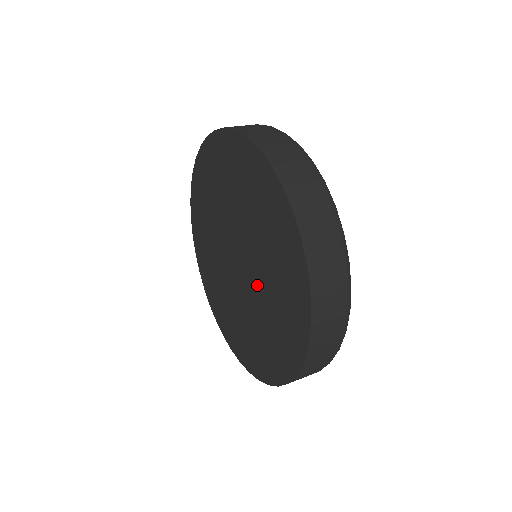
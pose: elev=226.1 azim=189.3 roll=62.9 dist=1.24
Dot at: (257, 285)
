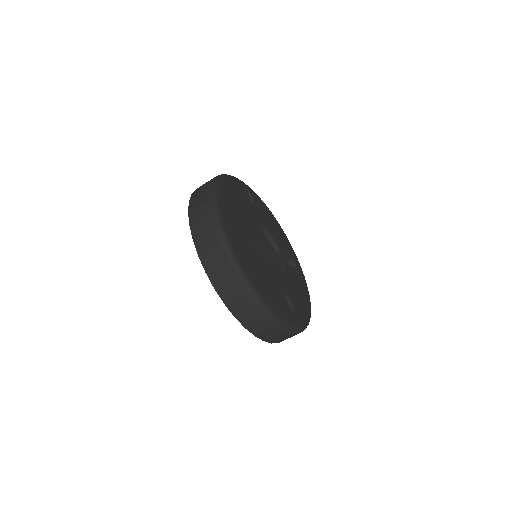
Dot at: occluded
